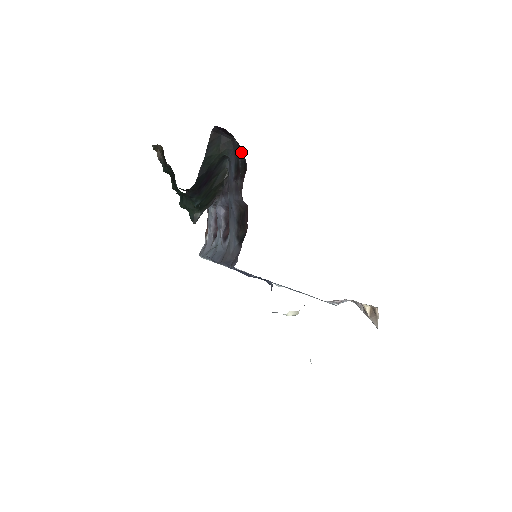
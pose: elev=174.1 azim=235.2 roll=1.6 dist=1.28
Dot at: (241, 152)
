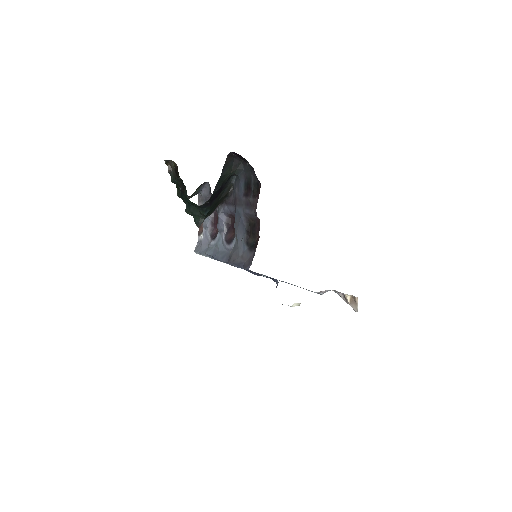
Dot at: (254, 175)
